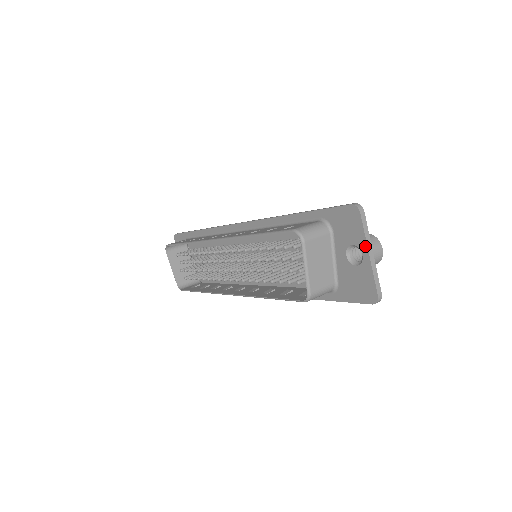
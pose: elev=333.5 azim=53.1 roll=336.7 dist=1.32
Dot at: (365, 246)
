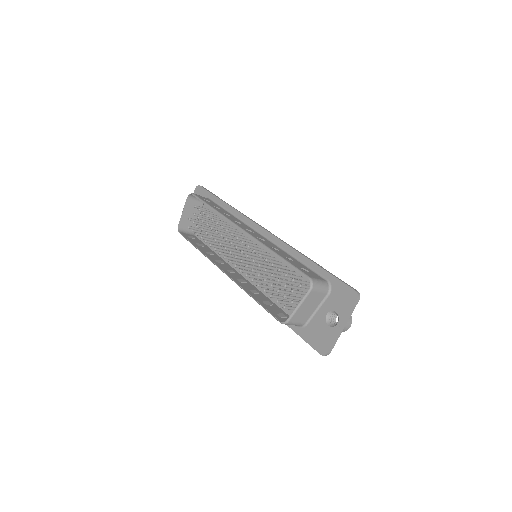
Dot at: (344, 320)
